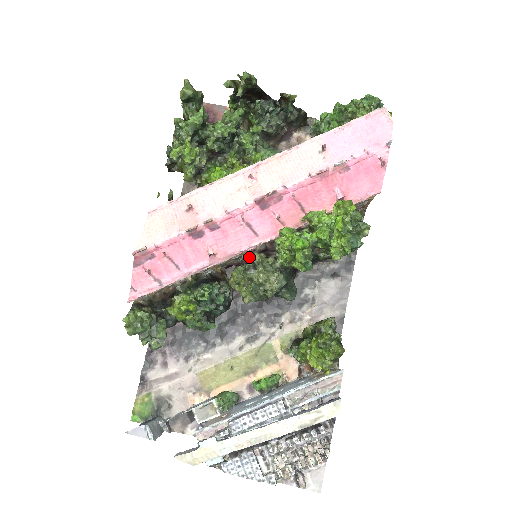
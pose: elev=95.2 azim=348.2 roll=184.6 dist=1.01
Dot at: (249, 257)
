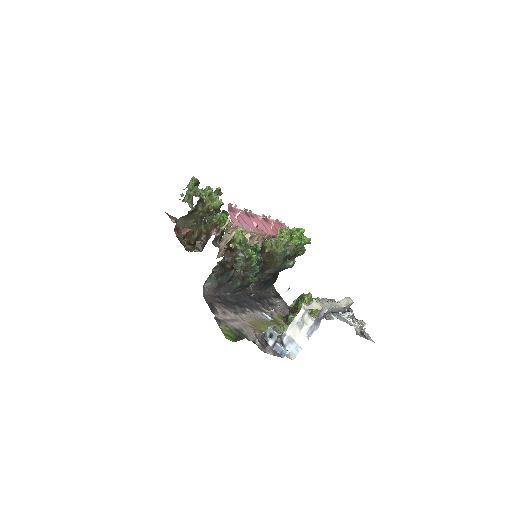
Dot at: occluded
